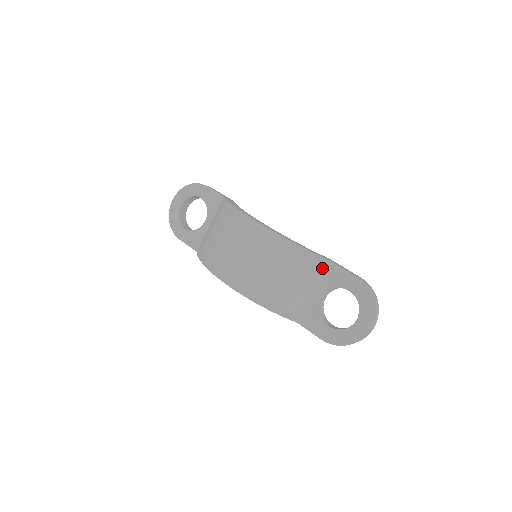
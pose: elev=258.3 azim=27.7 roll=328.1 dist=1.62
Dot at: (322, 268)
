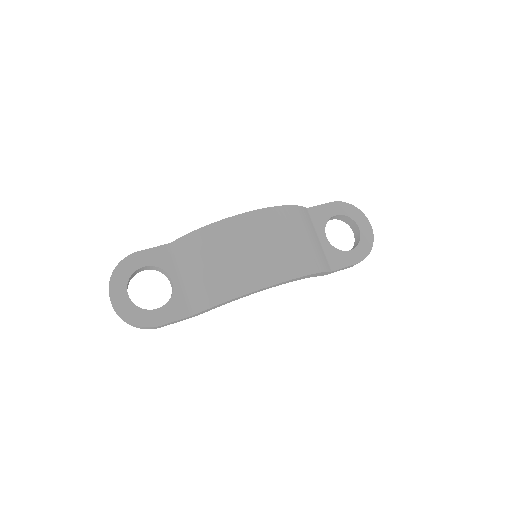
Dot at: (308, 216)
